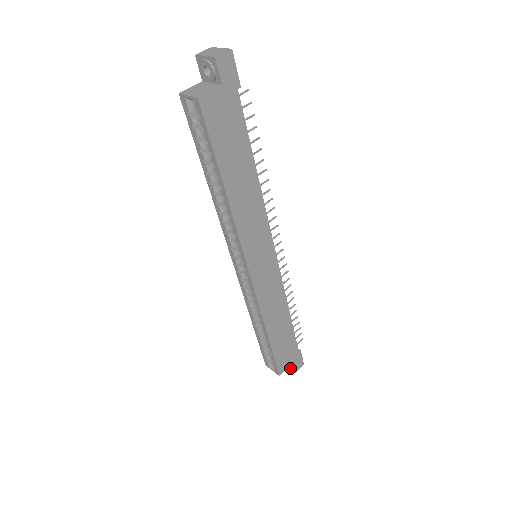
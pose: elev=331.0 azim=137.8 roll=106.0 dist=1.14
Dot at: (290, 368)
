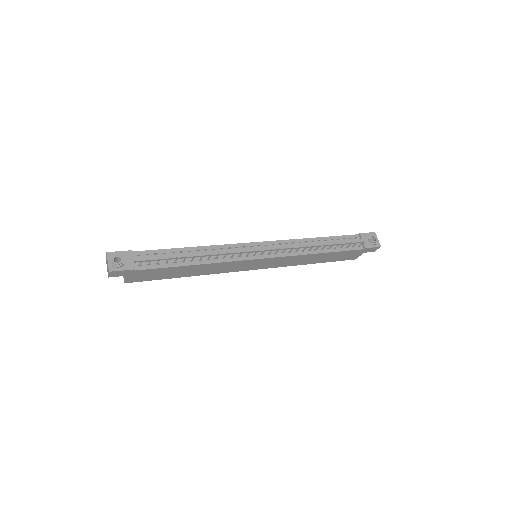
Dot at: occluded
